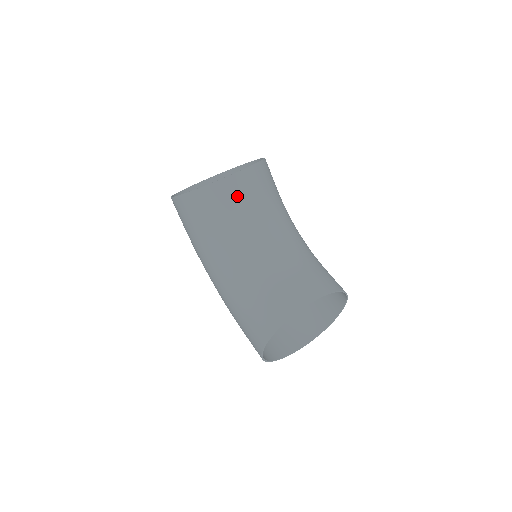
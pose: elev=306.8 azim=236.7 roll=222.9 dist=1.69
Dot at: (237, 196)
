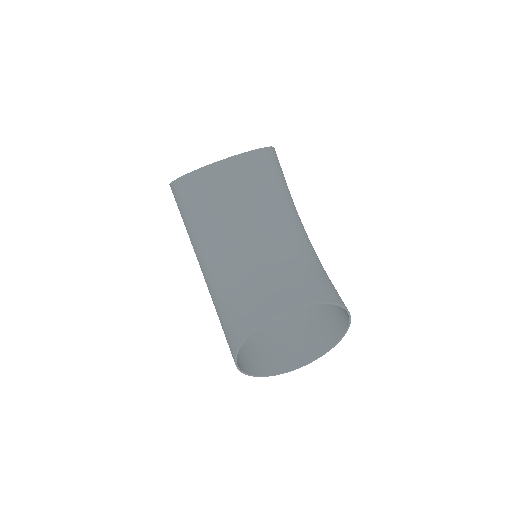
Dot at: (226, 184)
